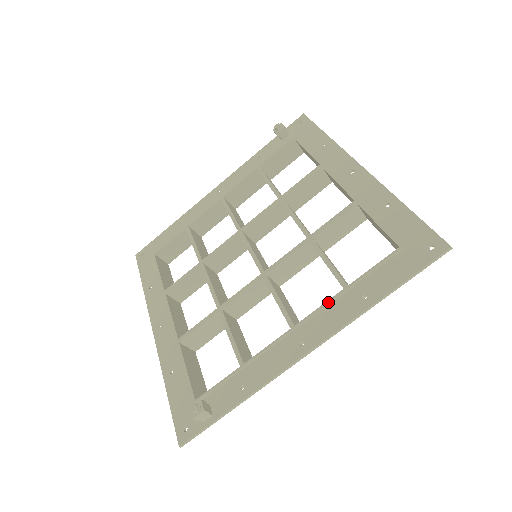
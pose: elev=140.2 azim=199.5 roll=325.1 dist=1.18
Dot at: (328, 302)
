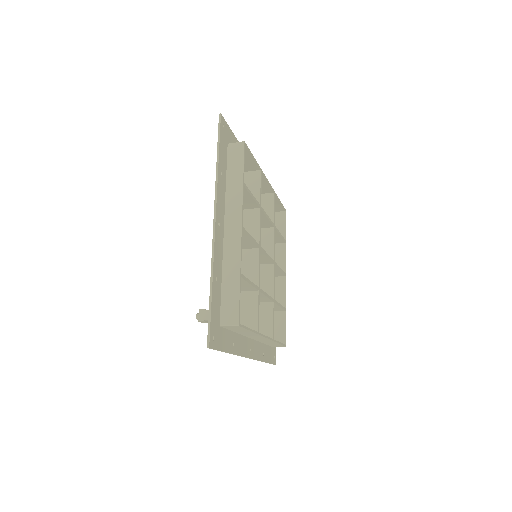
Dot at: occluded
